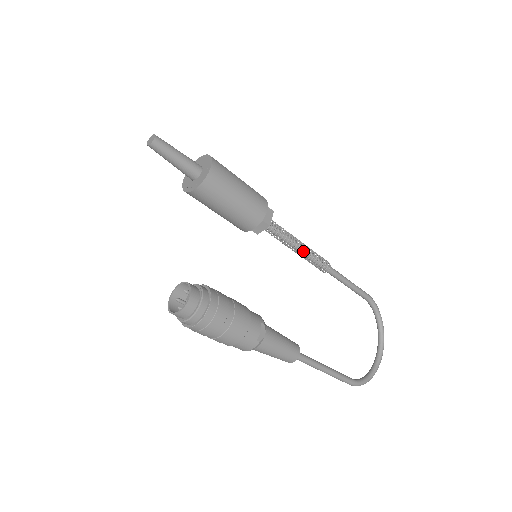
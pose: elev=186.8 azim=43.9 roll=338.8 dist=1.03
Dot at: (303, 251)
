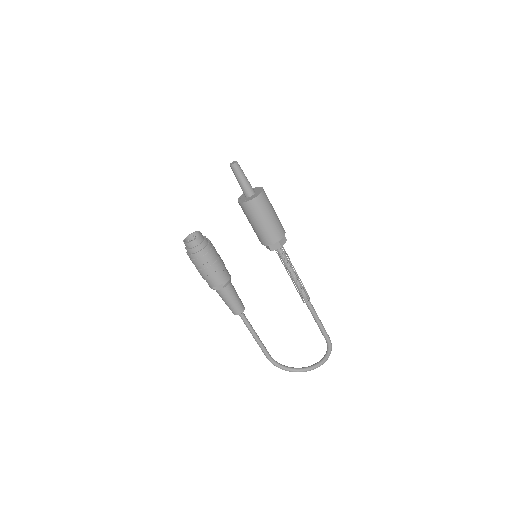
Dot at: (292, 280)
